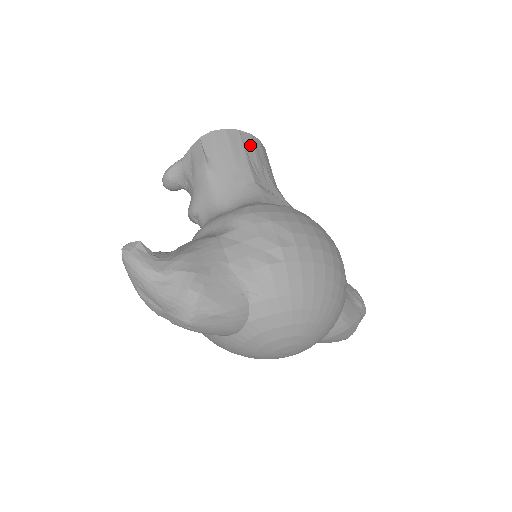
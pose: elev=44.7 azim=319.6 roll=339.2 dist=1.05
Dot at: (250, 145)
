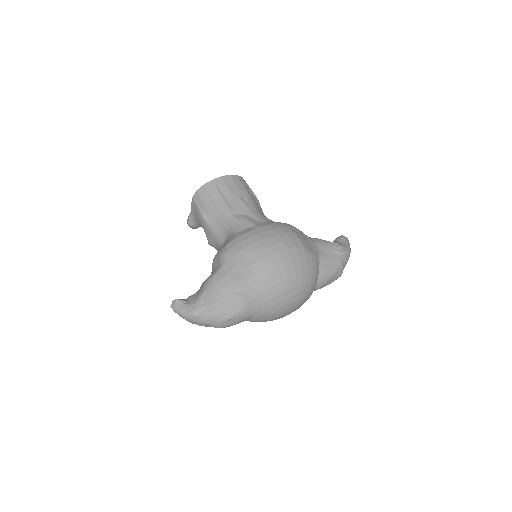
Dot at: (223, 186)
